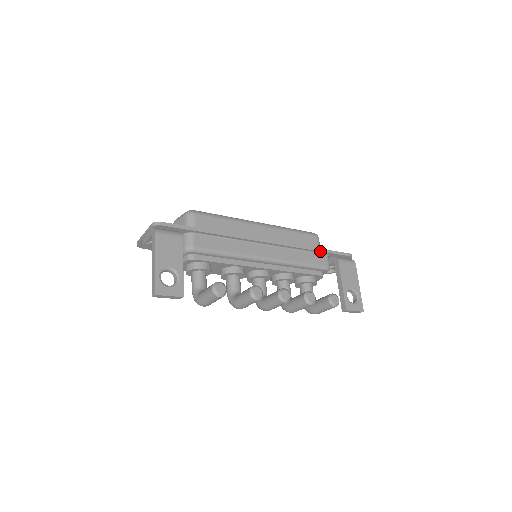
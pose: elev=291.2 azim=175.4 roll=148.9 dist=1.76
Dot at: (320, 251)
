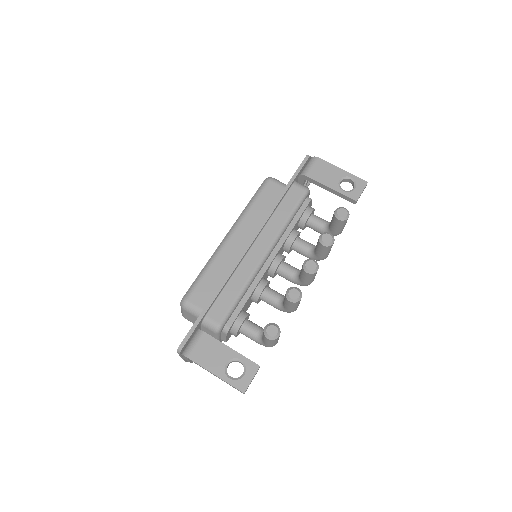
Dot at: (287, 190)
